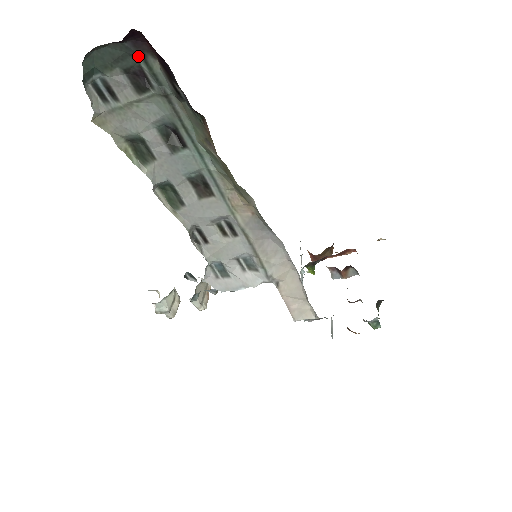
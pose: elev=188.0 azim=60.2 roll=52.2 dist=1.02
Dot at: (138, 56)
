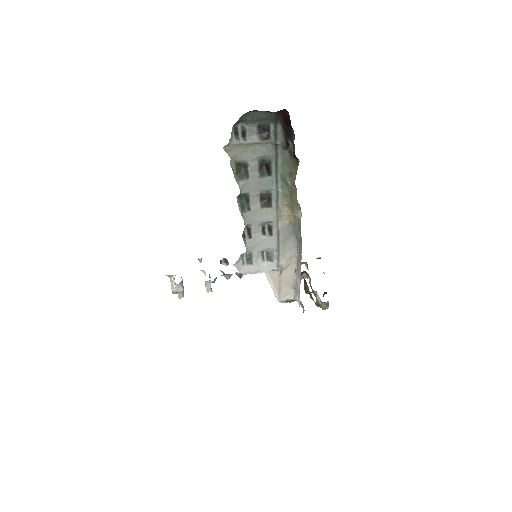
Dot at: (273, 121)
